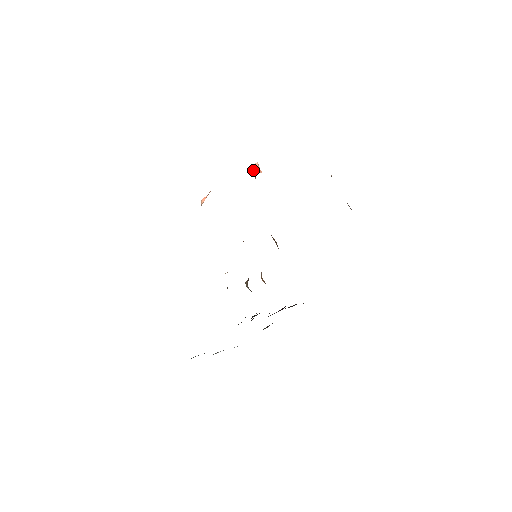
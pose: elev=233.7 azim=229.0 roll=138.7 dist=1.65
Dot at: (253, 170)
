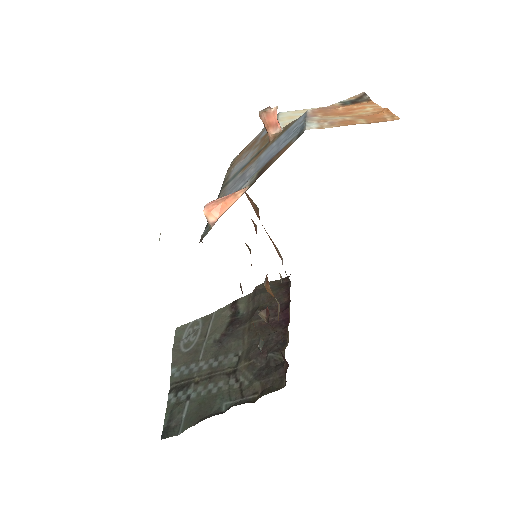
Dot at: (268, 121)
